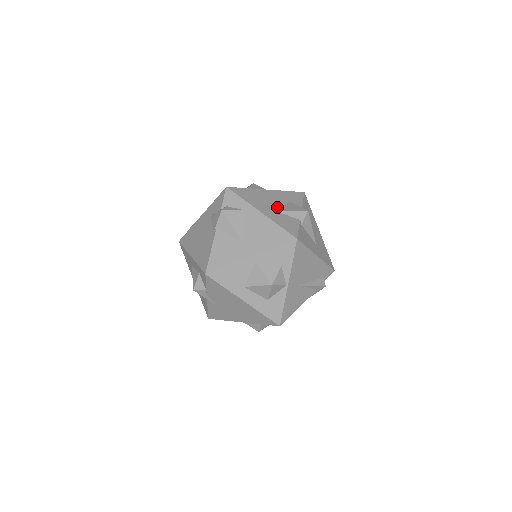
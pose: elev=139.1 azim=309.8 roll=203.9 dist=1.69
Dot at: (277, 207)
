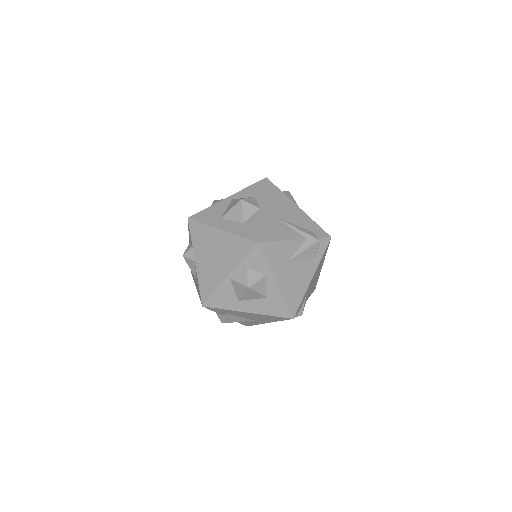
Dot at: occluded
